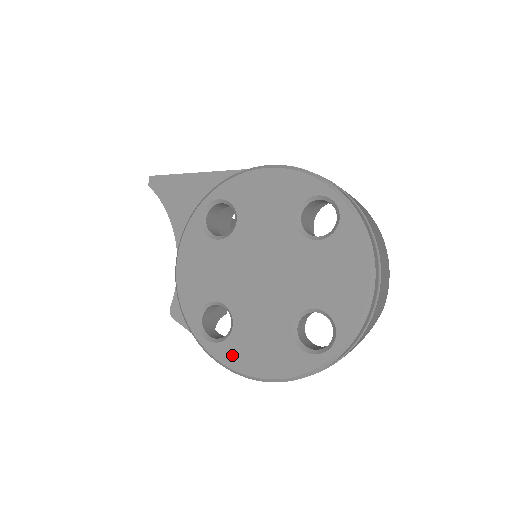
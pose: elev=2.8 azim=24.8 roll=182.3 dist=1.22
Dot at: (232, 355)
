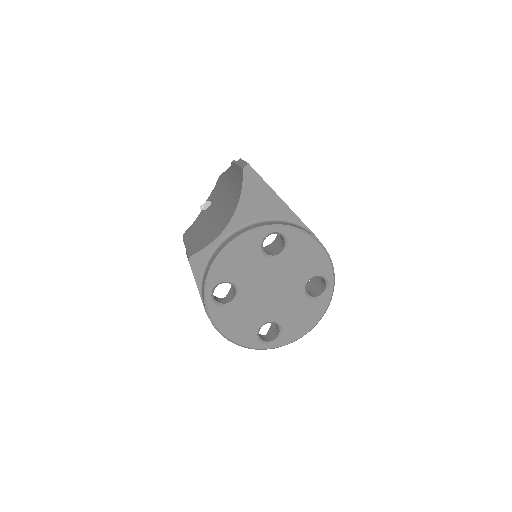
Dot at: (220, 317)
